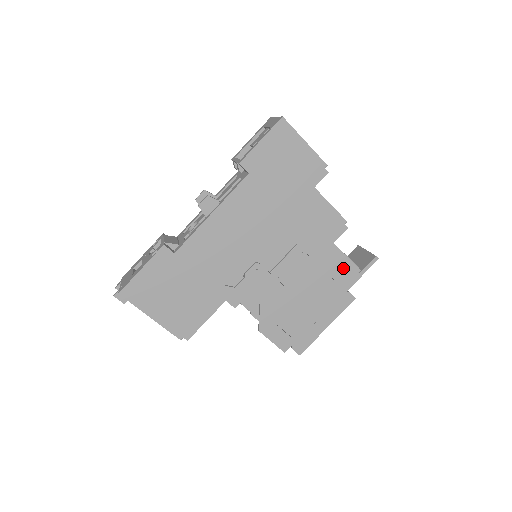
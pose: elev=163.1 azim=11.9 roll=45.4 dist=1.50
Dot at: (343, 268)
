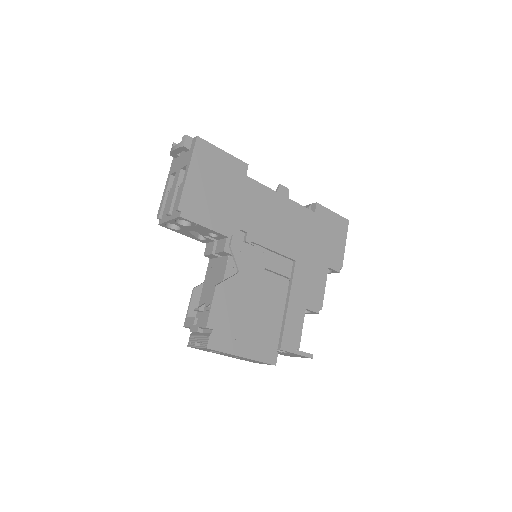
Dot at: (294, 331)
